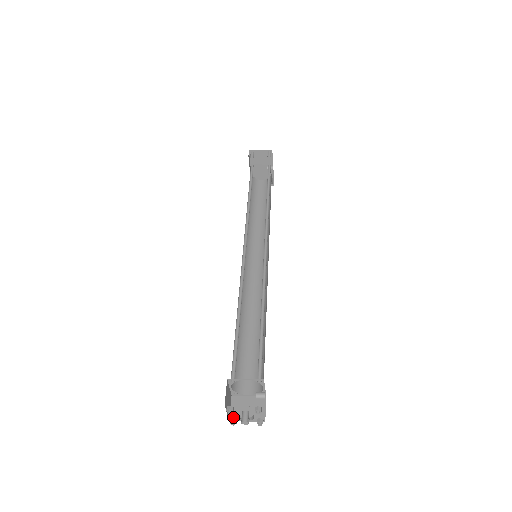
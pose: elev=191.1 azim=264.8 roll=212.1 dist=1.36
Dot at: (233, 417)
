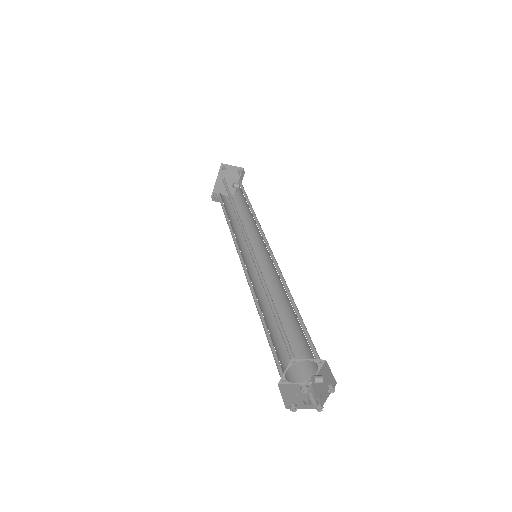
Dot at: (288, 405)
